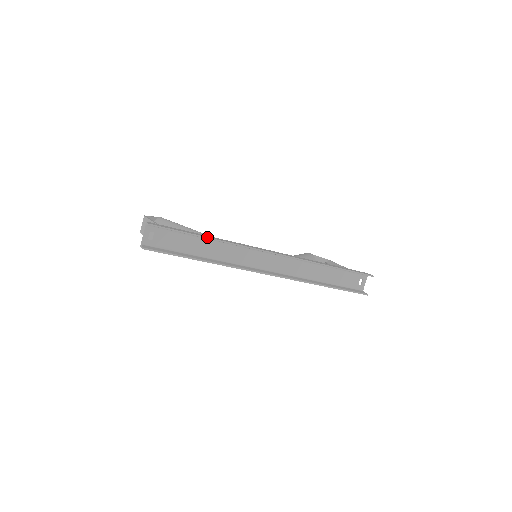
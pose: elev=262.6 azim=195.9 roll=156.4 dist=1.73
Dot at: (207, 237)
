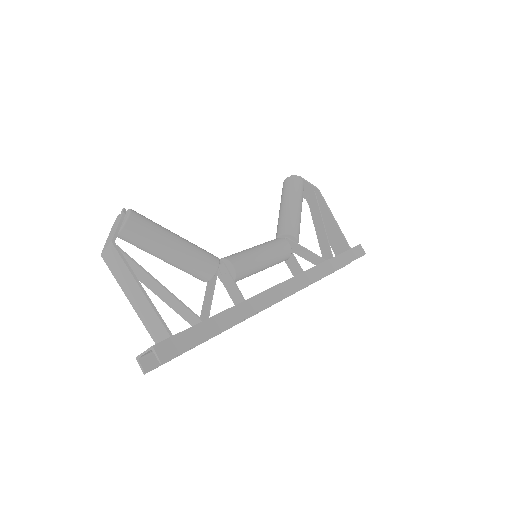
Dot at: (227, 328)
